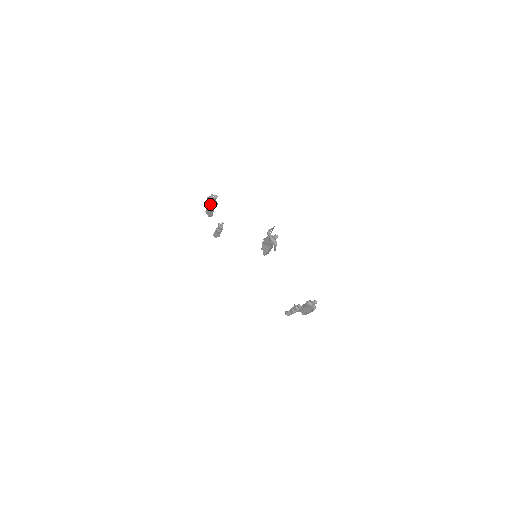
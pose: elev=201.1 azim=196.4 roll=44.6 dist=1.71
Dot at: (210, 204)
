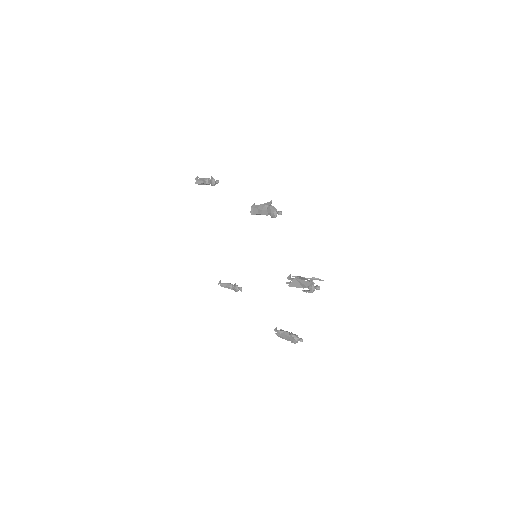
Dot at: (267, 211)
